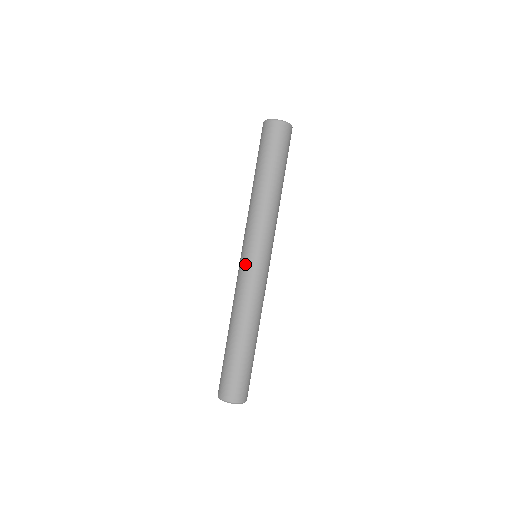
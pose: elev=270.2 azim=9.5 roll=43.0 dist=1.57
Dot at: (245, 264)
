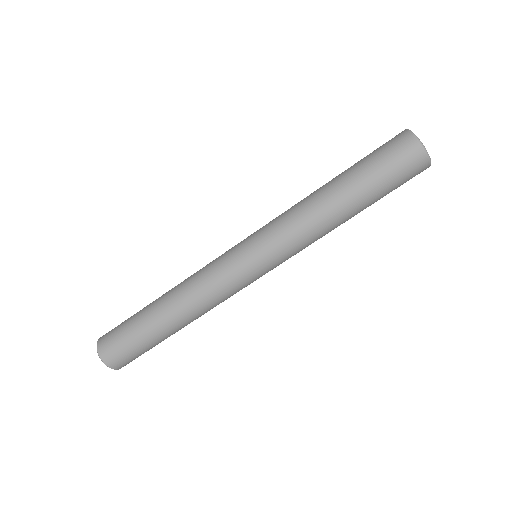
Dot at: occluded
